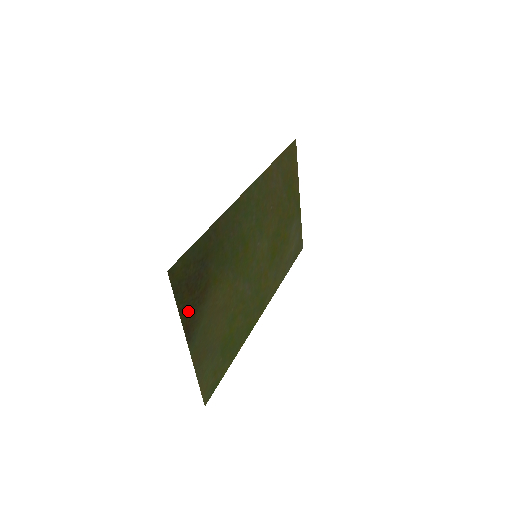
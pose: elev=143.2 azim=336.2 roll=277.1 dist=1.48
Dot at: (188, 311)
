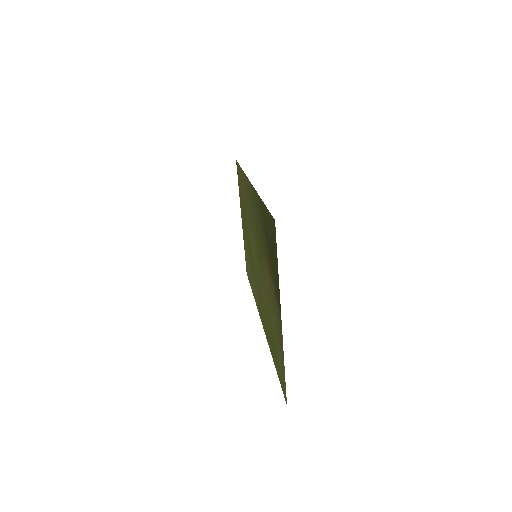
Dot at: (276, 279)
